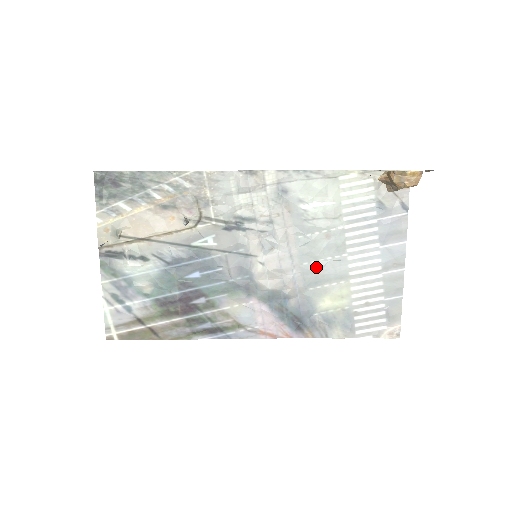
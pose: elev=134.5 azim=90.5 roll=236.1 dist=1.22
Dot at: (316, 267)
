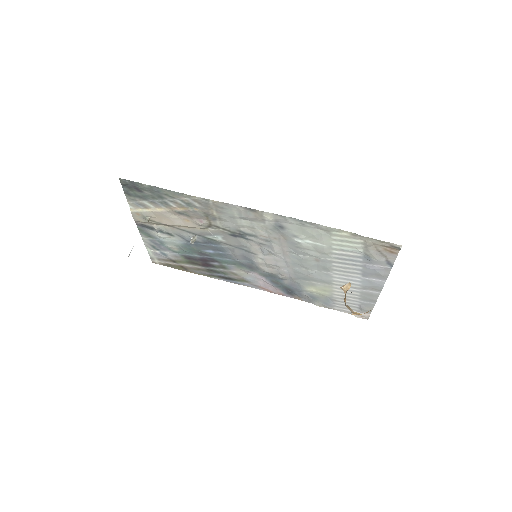
Dot at: (306, 272)
